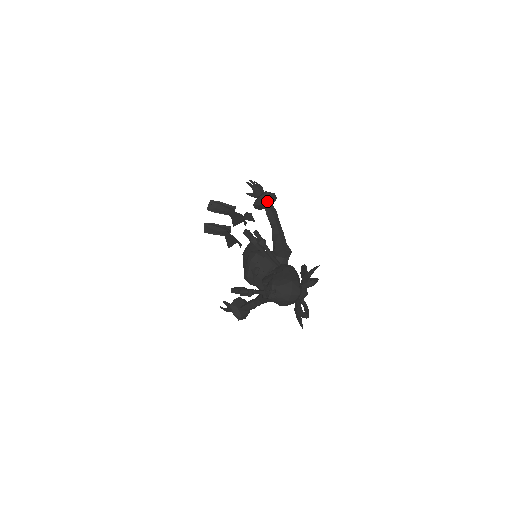
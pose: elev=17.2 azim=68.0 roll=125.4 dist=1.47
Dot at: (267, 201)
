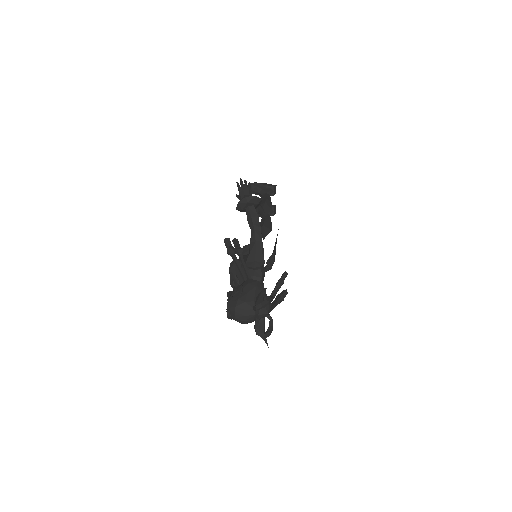
Dot at: (248, 205)
